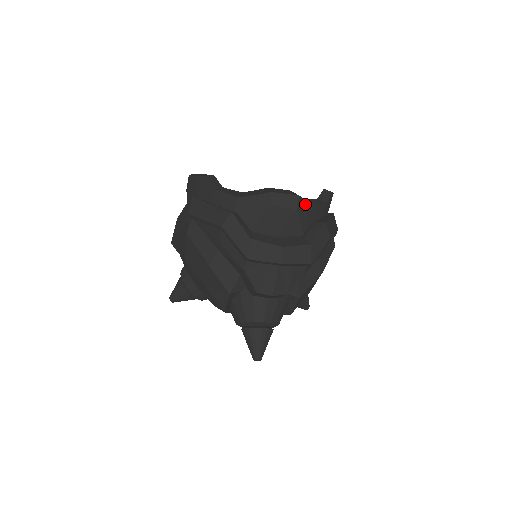
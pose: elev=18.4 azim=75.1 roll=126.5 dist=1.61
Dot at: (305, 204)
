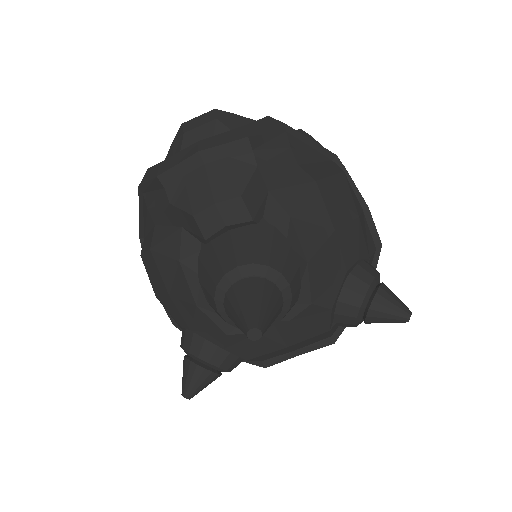
Dot at: (232, 117)
